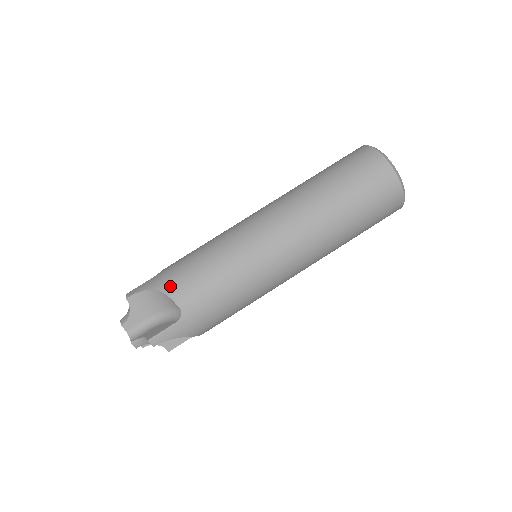
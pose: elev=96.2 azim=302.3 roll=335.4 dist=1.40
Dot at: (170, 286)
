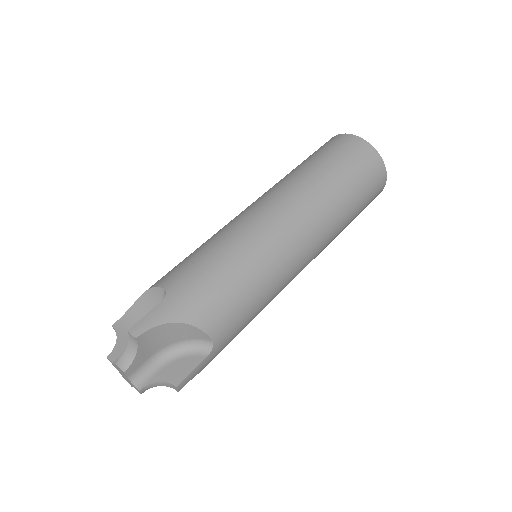
Dot at: (199, 315)
